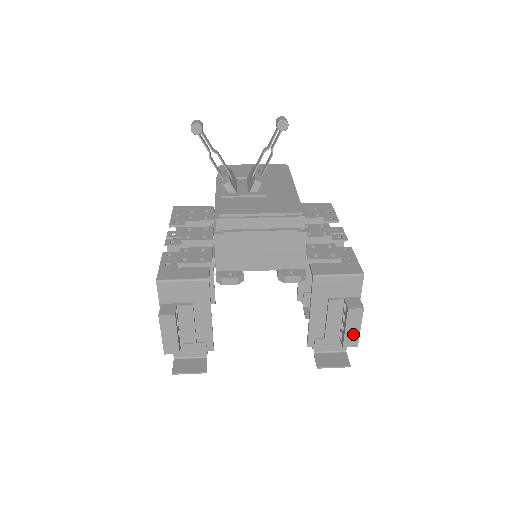
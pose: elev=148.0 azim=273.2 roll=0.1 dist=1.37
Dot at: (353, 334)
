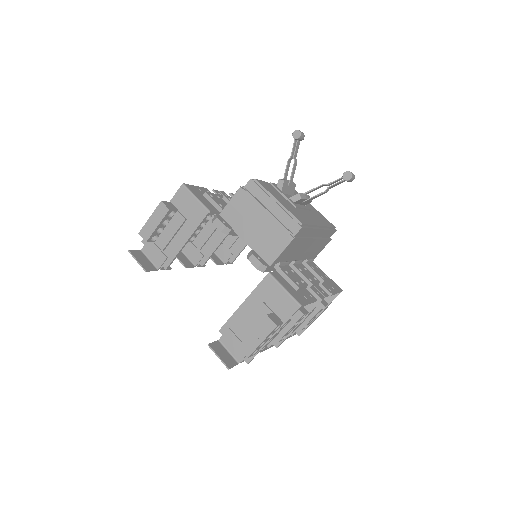
Dot at: (253, 342)
